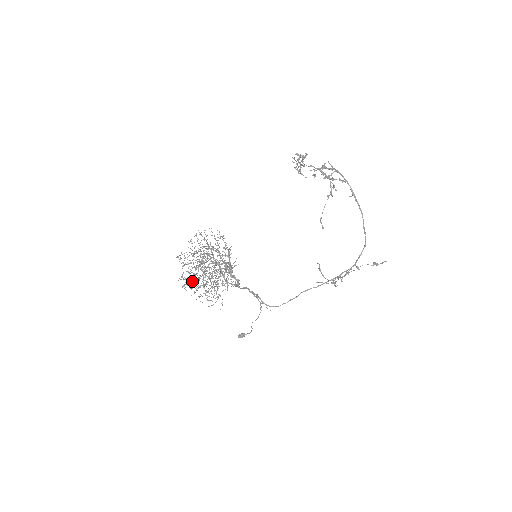
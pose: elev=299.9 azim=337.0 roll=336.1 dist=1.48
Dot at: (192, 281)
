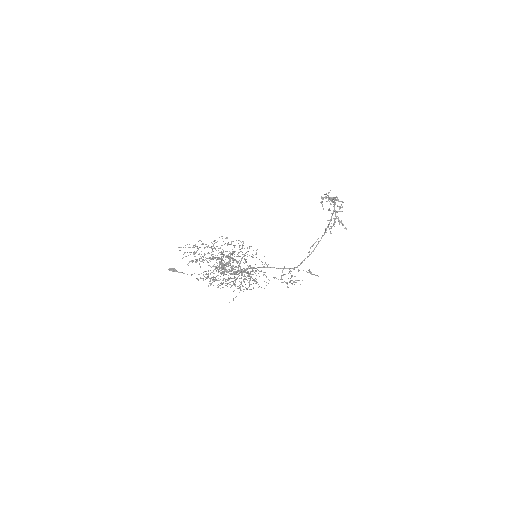
Dot at: occluded
